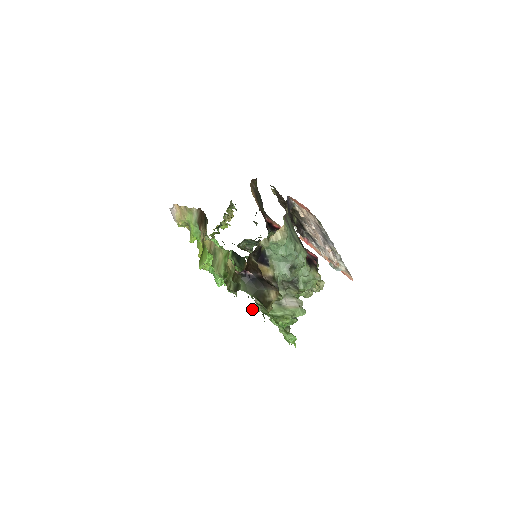
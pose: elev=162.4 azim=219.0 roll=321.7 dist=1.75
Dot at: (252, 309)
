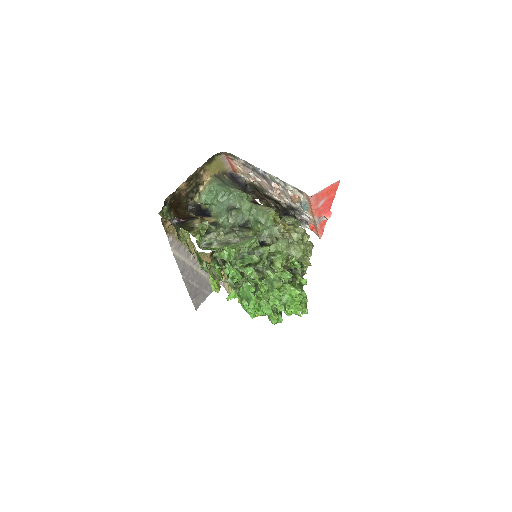
Dot at: (230, 280)
